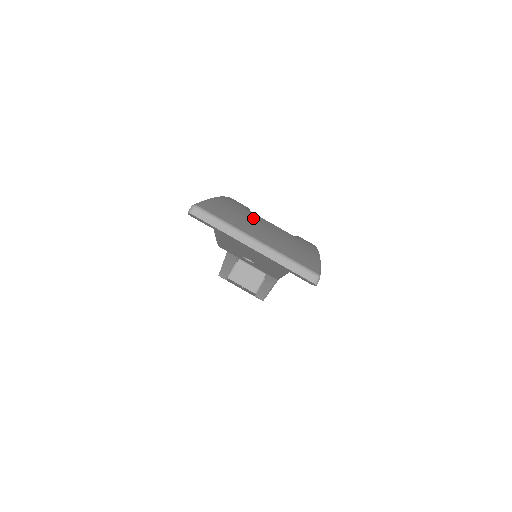
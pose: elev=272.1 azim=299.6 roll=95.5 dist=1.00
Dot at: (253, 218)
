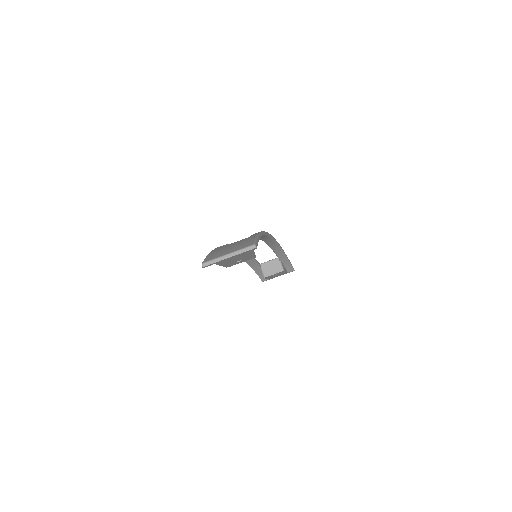
Dot at: (225, 248)
